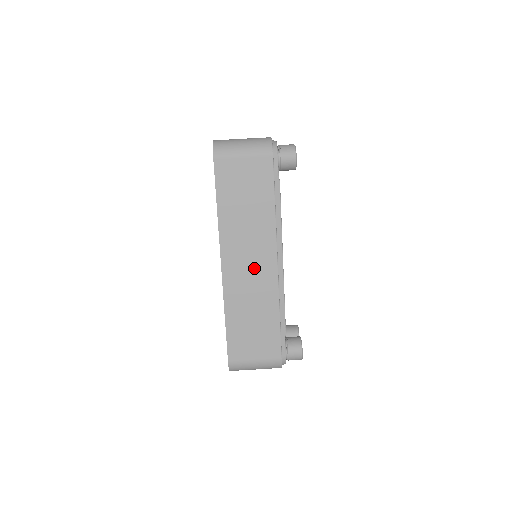
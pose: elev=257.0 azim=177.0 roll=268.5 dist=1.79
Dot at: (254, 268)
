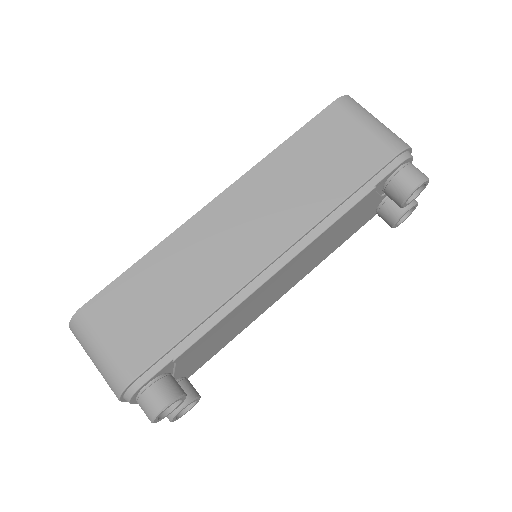
Dot at: (241, 239)
